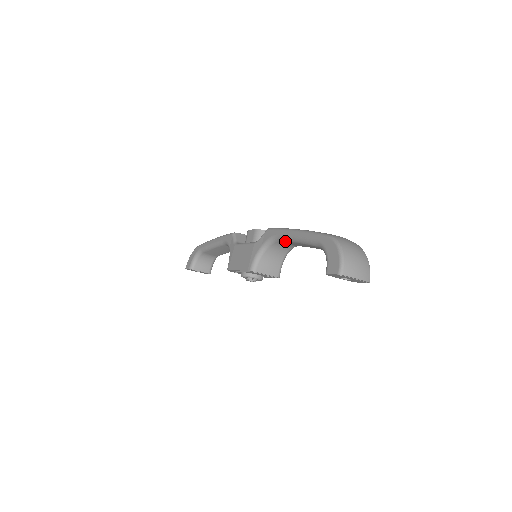
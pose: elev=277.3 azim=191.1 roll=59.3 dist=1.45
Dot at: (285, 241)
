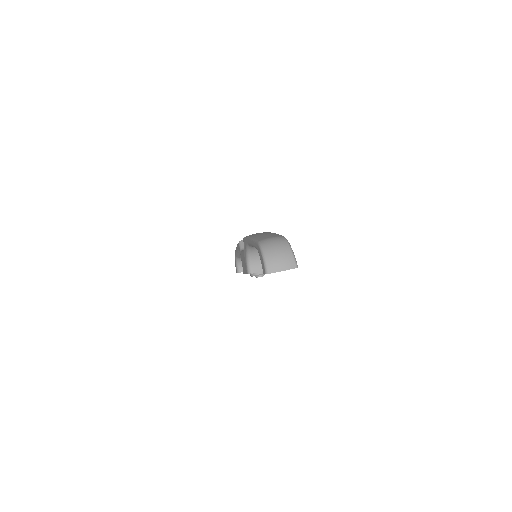
Dot at: occluded
